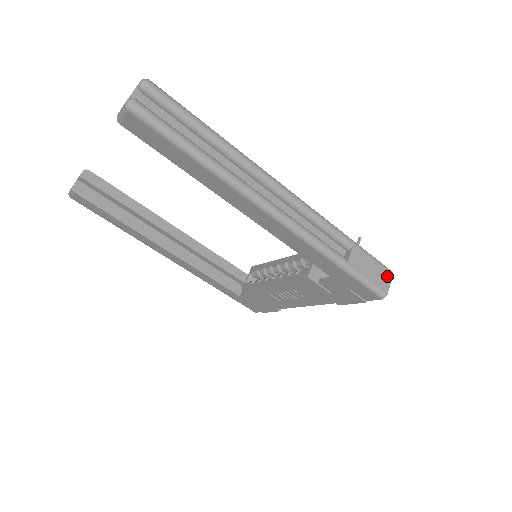
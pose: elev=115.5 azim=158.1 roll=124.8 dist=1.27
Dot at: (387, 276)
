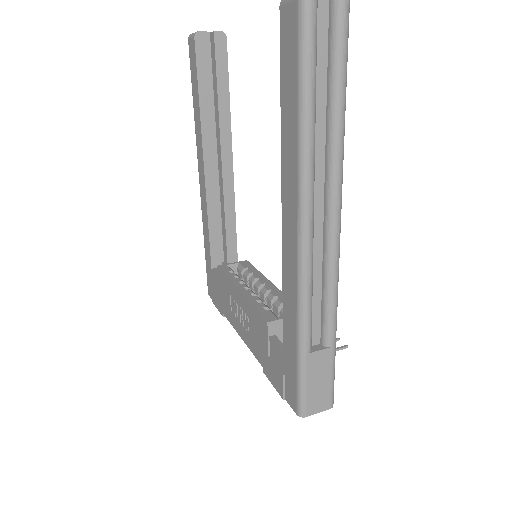
Dot at: (325, 404)
